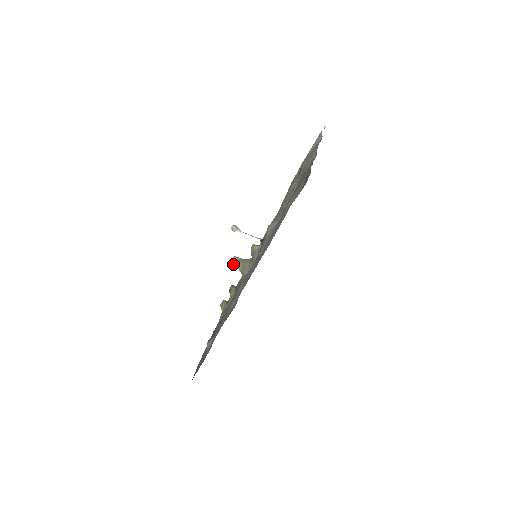
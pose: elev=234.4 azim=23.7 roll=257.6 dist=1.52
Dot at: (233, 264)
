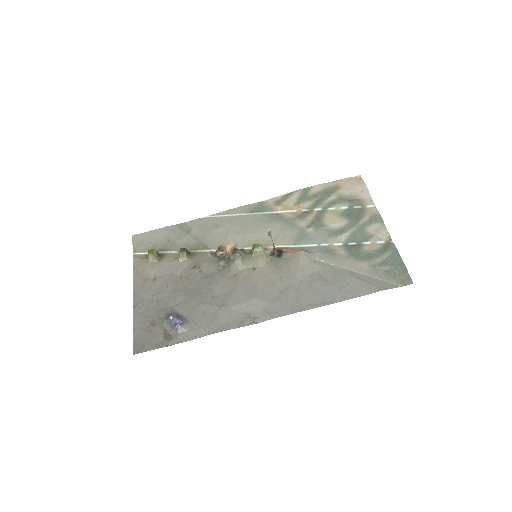
Dot at: (230, 251)
